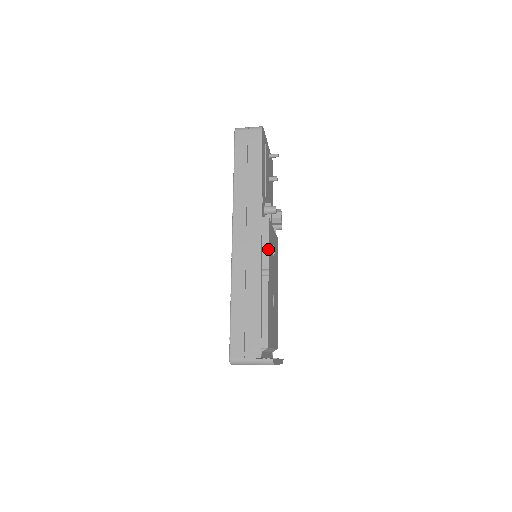
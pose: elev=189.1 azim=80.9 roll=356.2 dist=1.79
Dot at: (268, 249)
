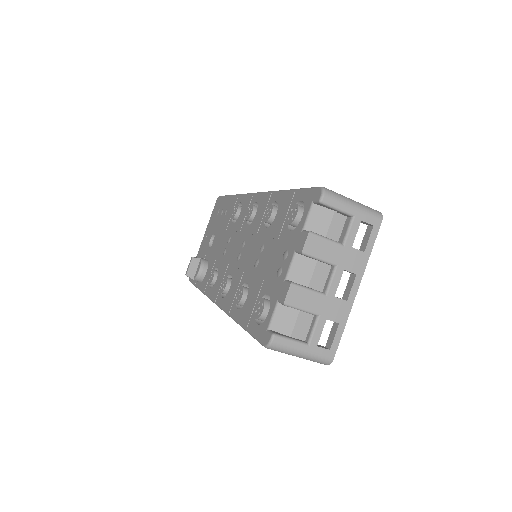
Dot at: occluded
